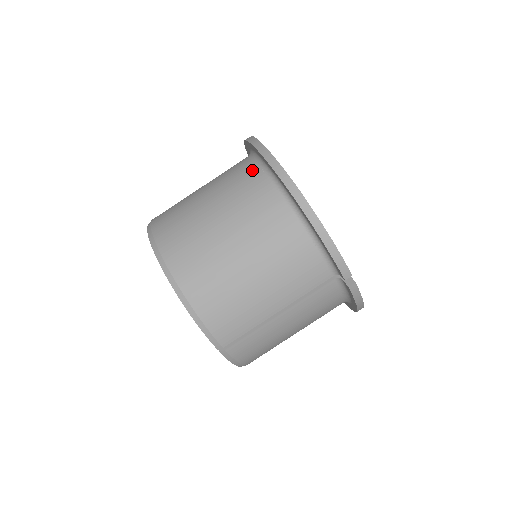
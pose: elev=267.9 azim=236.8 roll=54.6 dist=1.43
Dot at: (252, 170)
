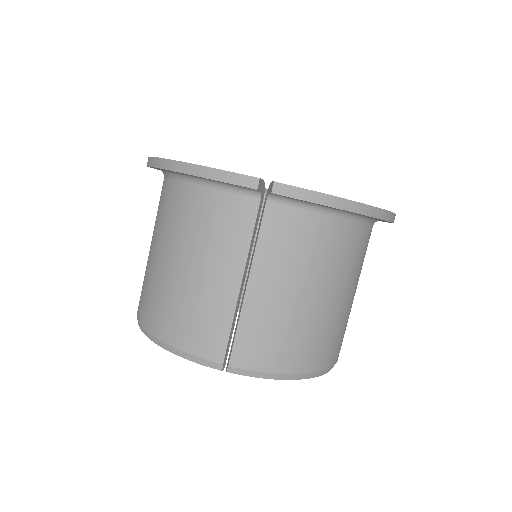
Dot at: occluded
